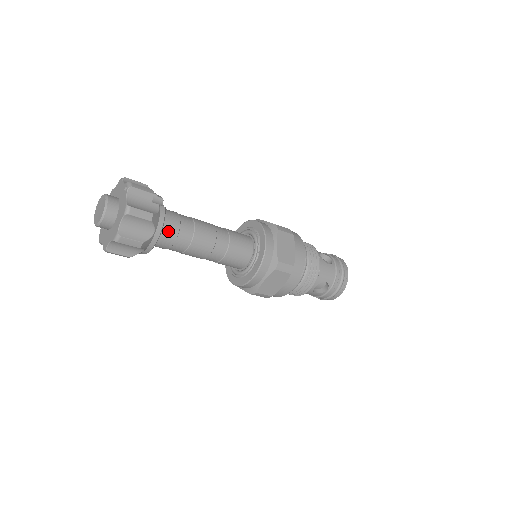
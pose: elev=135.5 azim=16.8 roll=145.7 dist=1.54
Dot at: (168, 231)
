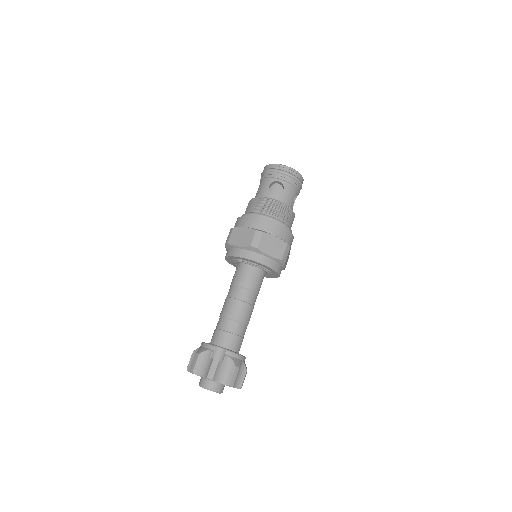
Dot at: (238, 345)
